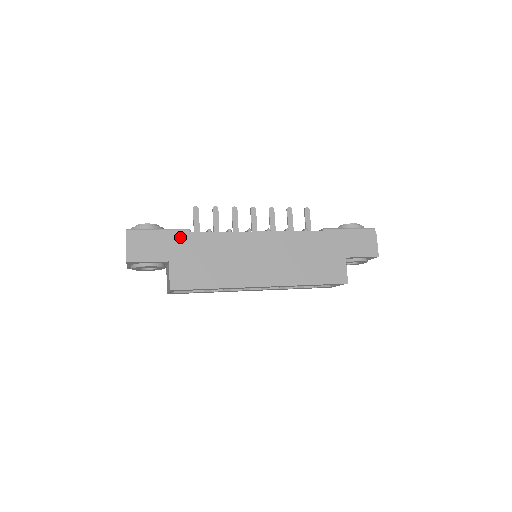
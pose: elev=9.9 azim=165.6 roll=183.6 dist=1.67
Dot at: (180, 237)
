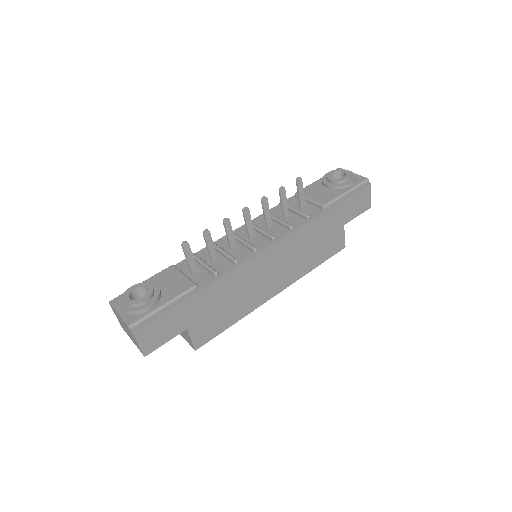
Dot at: (190, 301)
